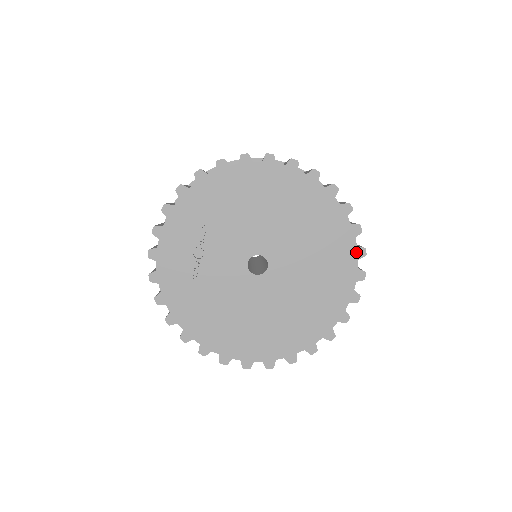
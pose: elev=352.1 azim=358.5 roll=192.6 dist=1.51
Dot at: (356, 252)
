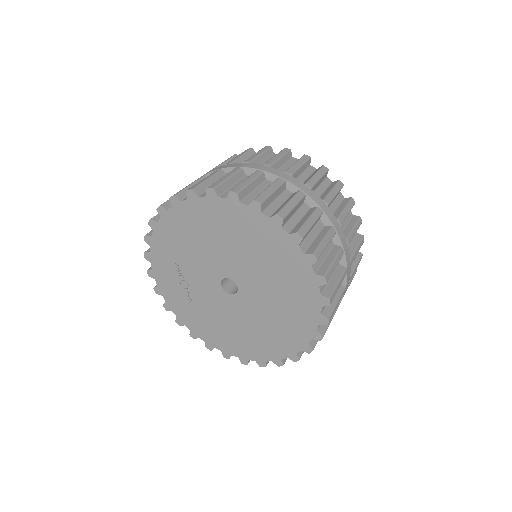
Dot at: (306, 259)
